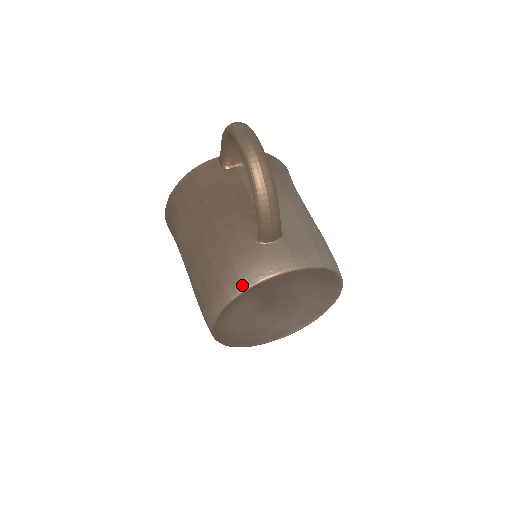
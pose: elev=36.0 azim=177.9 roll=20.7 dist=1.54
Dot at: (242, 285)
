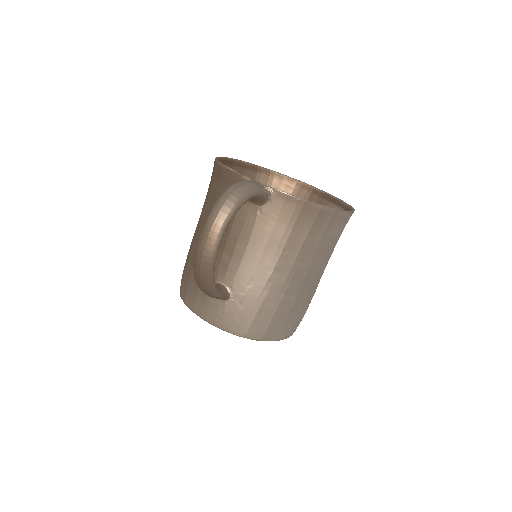
Dot at: (185, 300)
